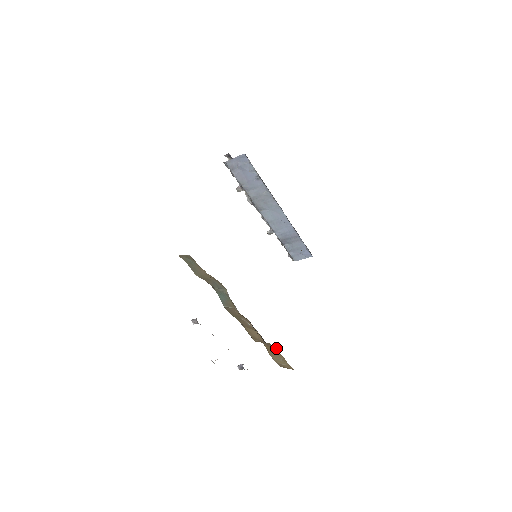
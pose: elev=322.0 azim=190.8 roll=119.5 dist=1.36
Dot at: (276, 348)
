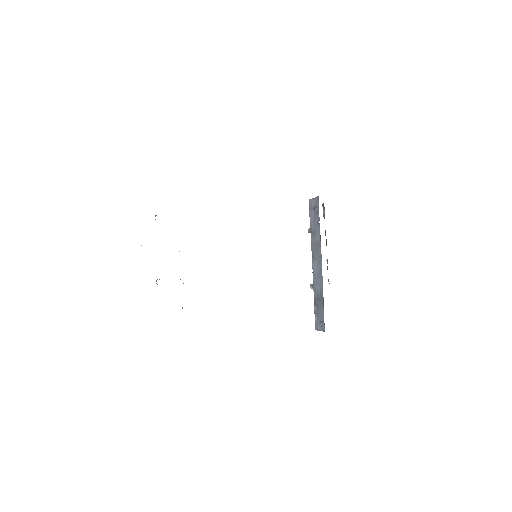
Dot at: occluded
